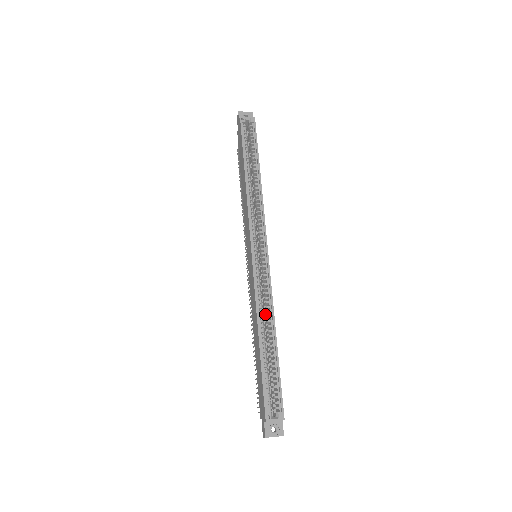
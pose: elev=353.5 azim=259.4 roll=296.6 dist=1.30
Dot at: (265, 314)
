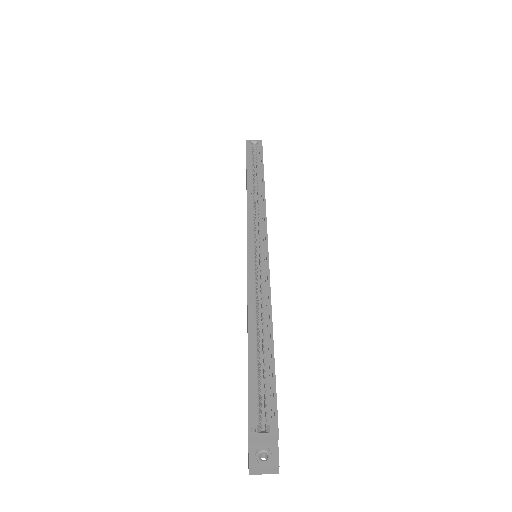
Dot at: (261, 310)
